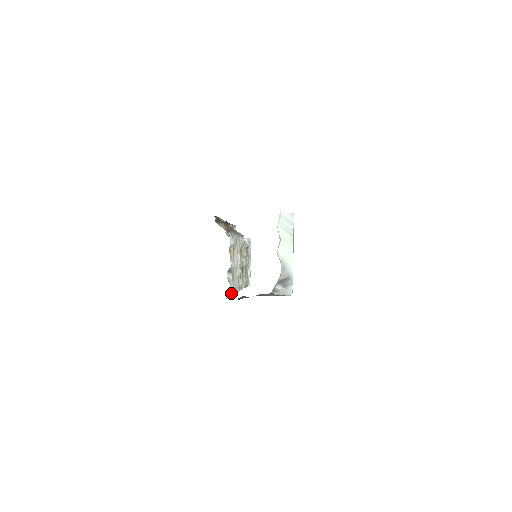
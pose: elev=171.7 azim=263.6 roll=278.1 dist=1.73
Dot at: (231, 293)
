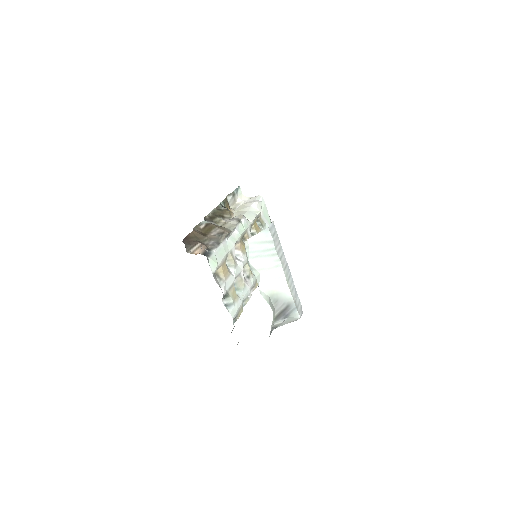
Dot at: (239, 314)
